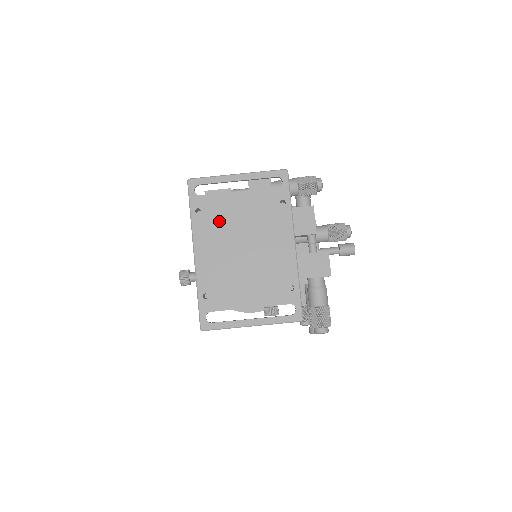
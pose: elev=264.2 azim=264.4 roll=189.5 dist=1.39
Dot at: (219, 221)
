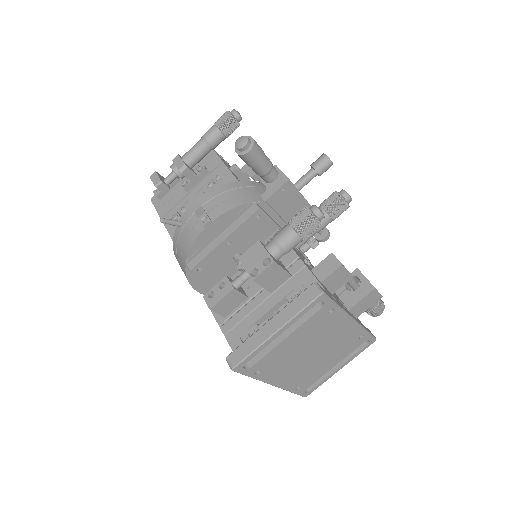
Dot at: (281, 361)
